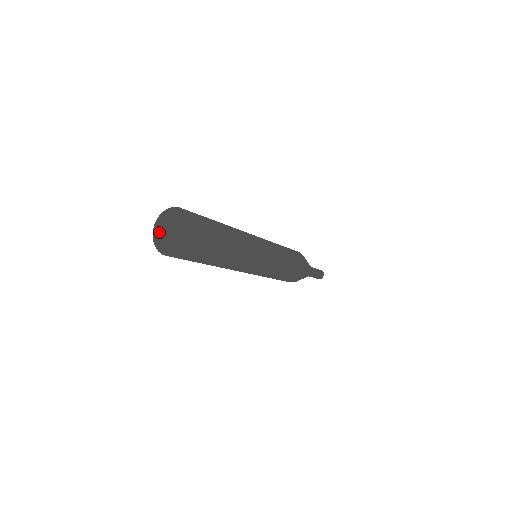
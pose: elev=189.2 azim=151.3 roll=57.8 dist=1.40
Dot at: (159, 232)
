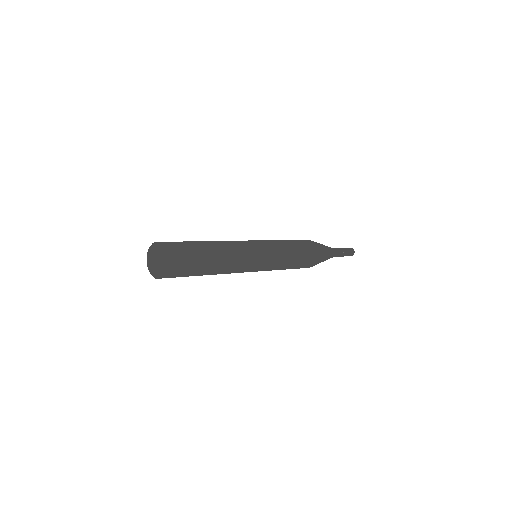
Dot at: (150, 265)
